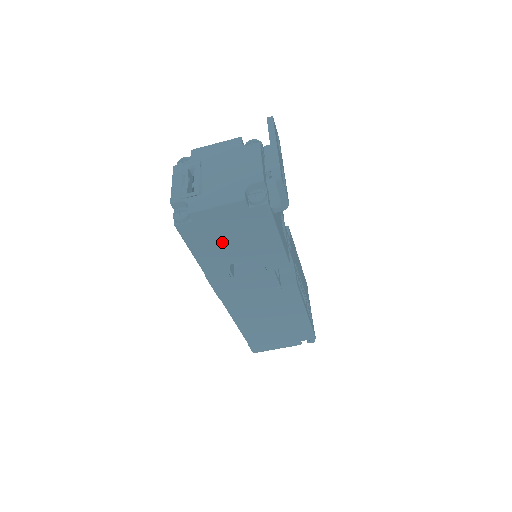
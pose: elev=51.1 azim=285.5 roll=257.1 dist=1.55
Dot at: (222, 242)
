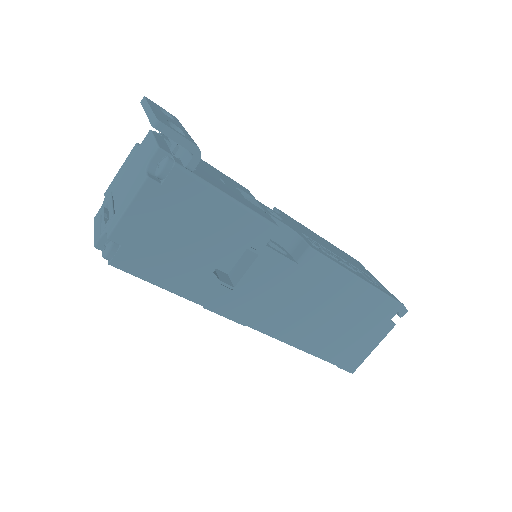
Dot at: (177, 250)
